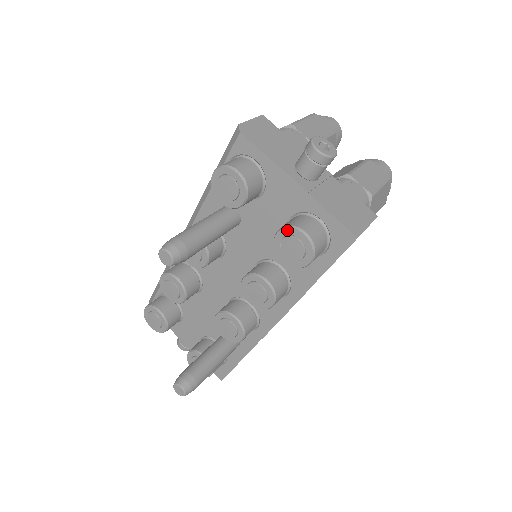
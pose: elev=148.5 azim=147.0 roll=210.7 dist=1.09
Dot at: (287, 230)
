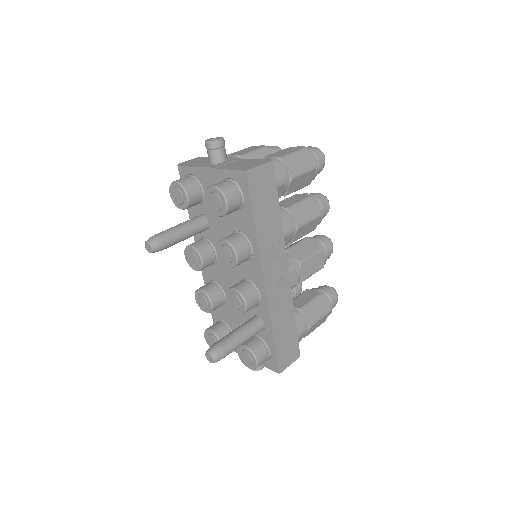
Dot at: (207, 193)
